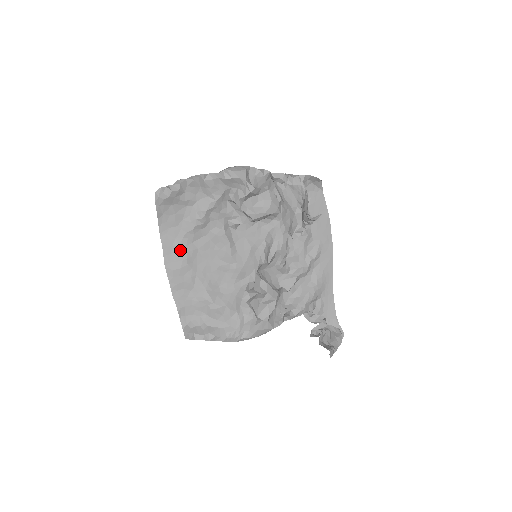
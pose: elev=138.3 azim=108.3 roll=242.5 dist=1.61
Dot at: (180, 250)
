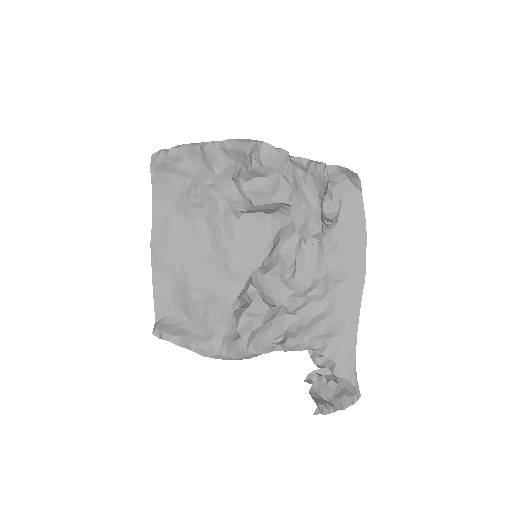
Dot at: (170, 228)
